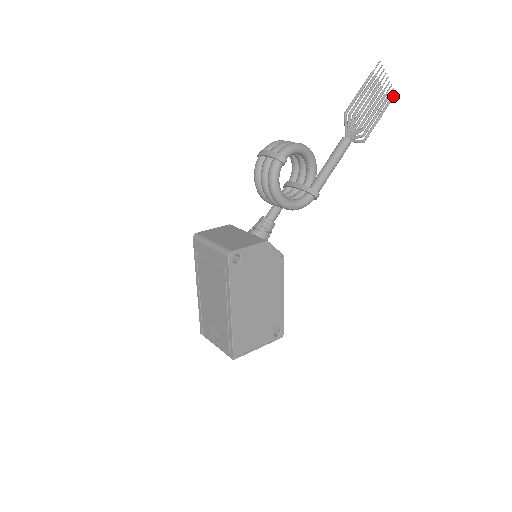
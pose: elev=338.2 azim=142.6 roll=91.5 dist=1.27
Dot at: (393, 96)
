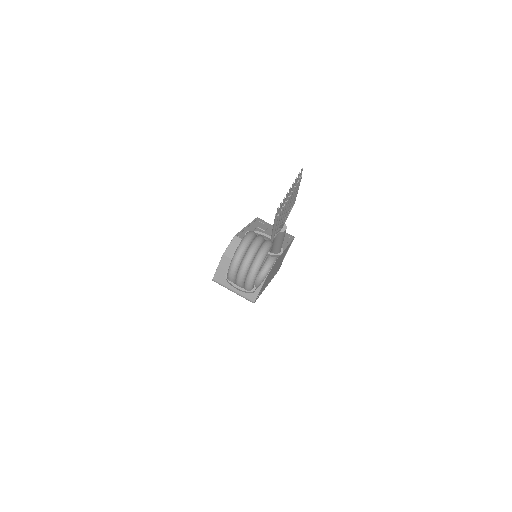
Dot at: occluded
